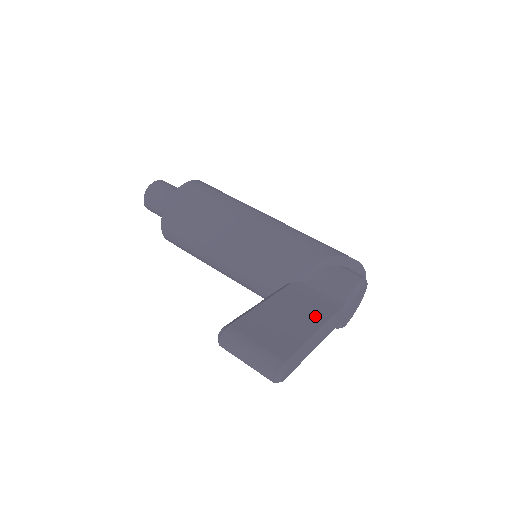
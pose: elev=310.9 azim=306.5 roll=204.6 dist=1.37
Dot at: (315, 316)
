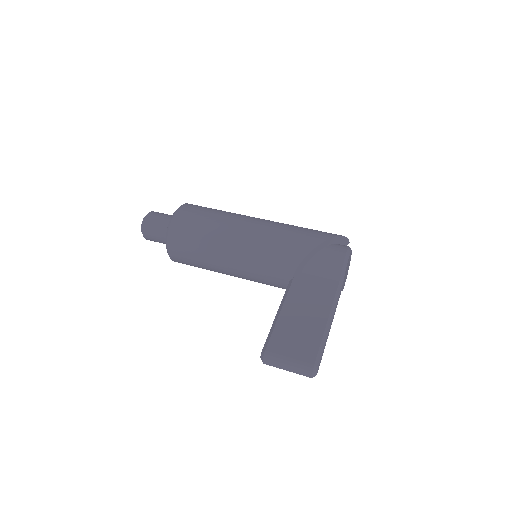
Dot at: (321, 306)
